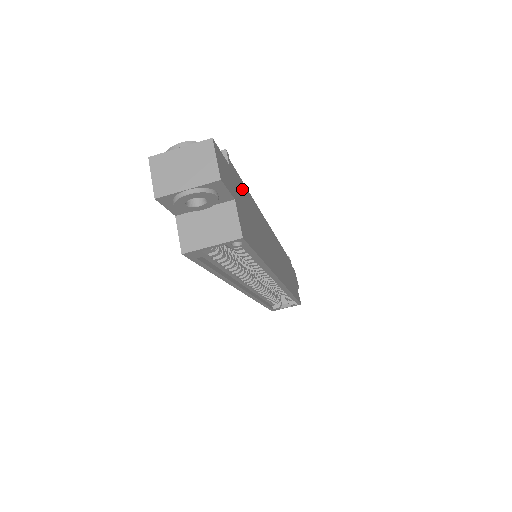
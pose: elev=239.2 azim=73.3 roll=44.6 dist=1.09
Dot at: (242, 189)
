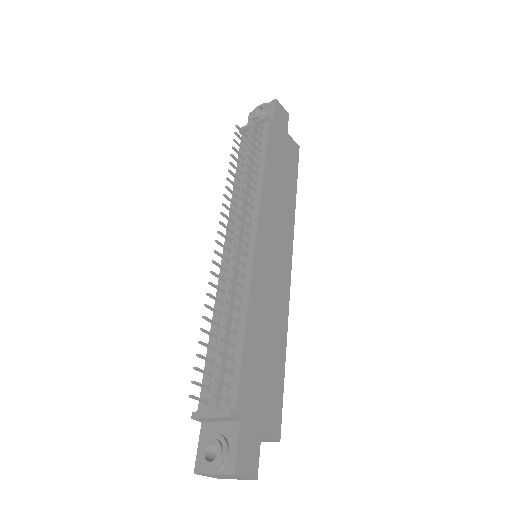
Dot at: (248, 377)
